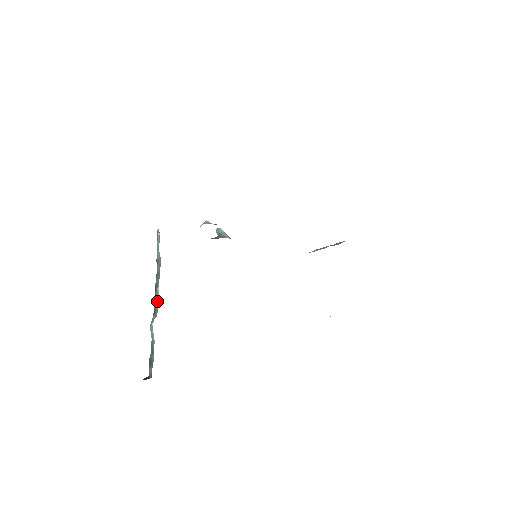
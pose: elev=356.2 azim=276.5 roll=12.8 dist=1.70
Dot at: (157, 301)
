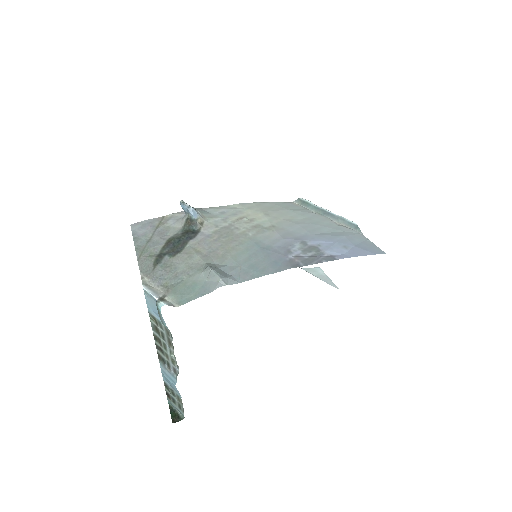
Dot at: (172, 363)
